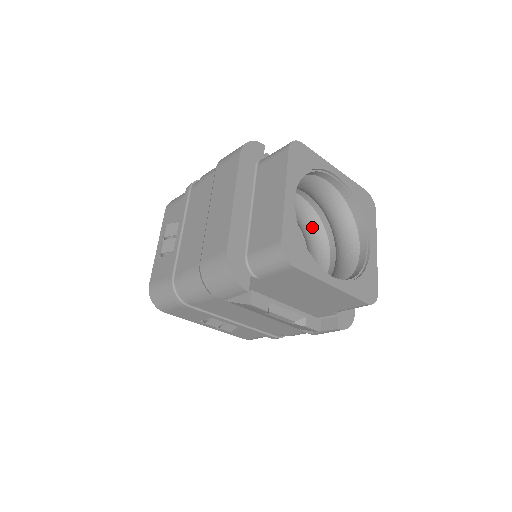
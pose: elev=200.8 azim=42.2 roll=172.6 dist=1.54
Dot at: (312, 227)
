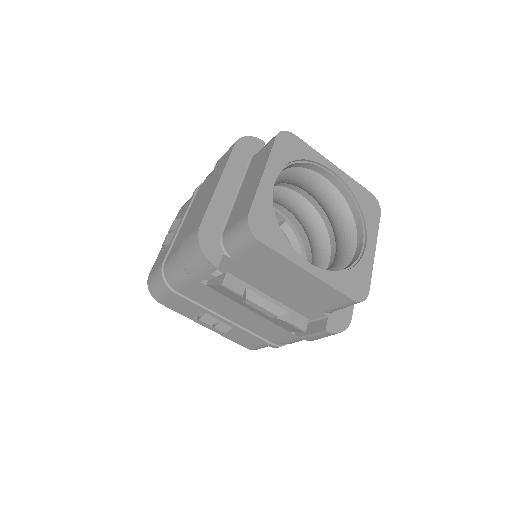
Dot at: (315, 230)
